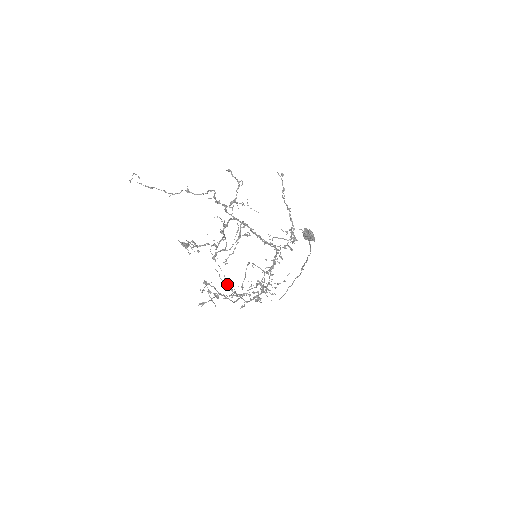
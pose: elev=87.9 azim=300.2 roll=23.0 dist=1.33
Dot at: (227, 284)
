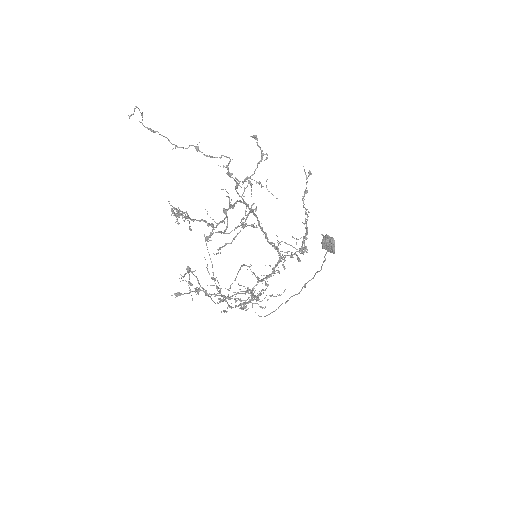
Dot at: (213, 279)
